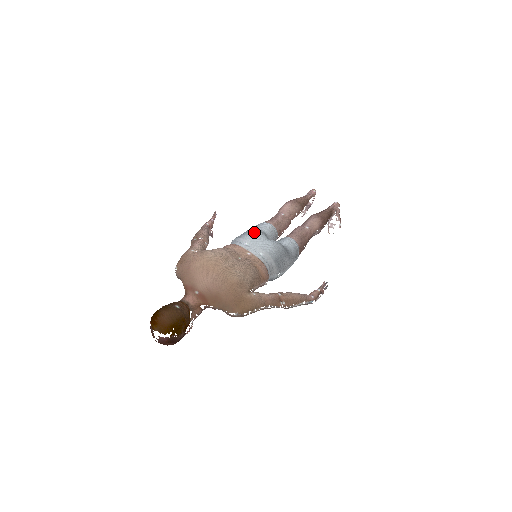
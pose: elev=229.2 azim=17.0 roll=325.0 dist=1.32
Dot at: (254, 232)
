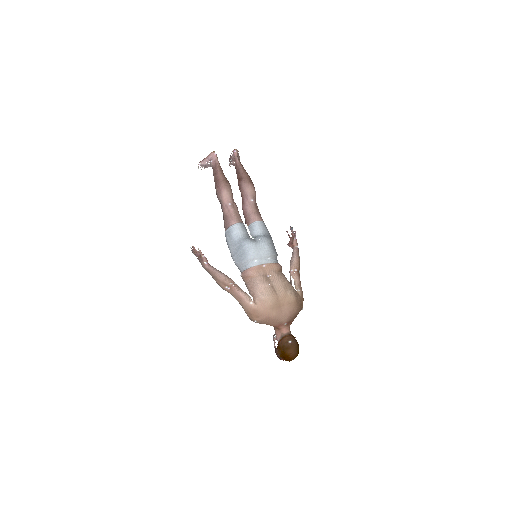
Dot at: (250, 248)
